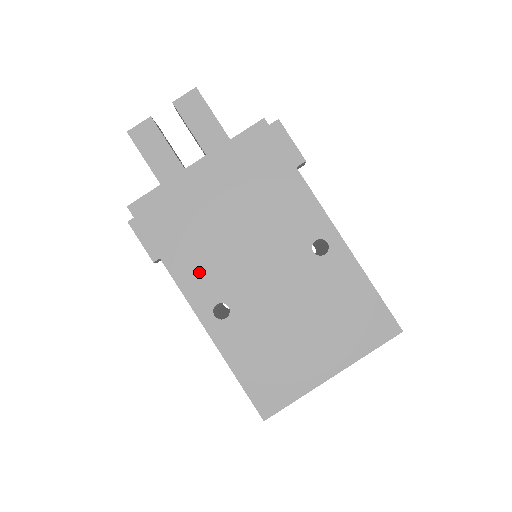
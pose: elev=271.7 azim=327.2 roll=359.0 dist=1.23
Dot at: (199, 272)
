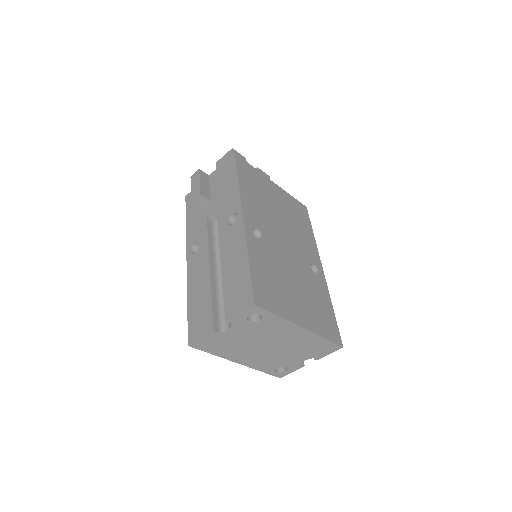
Dot at: (255, 209)
